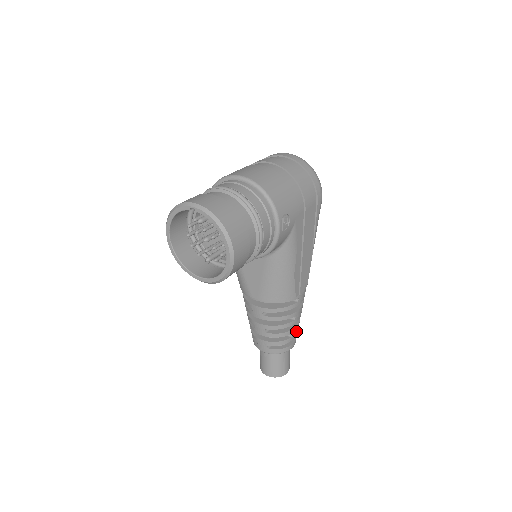
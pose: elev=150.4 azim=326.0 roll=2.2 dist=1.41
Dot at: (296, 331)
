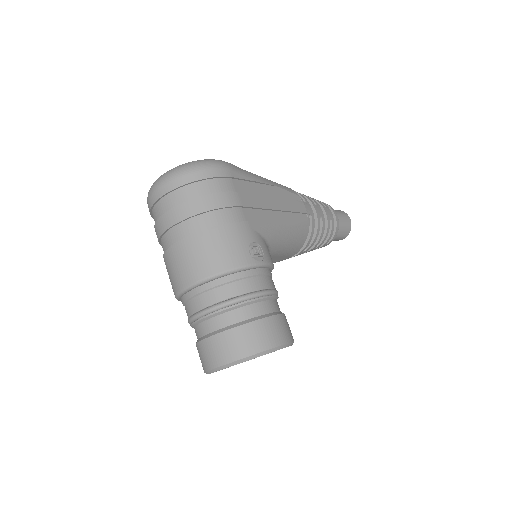
Dot at: (328, 212)
